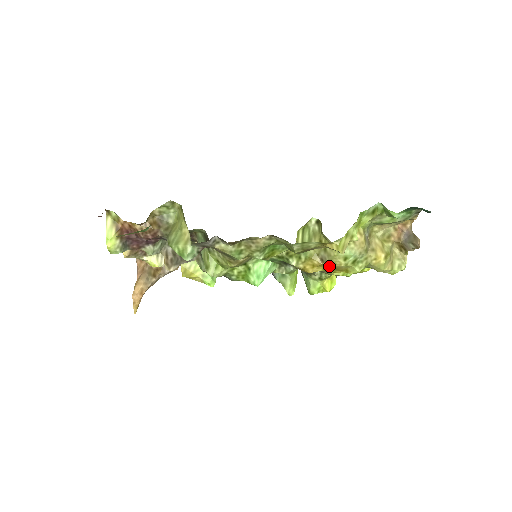
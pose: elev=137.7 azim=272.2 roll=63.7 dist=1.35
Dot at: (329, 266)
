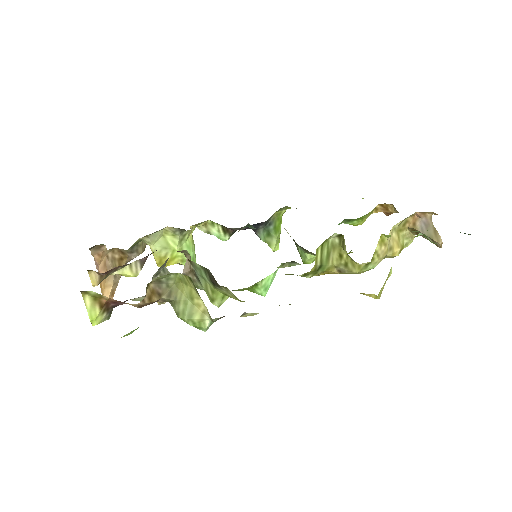
Dot at: occluded
